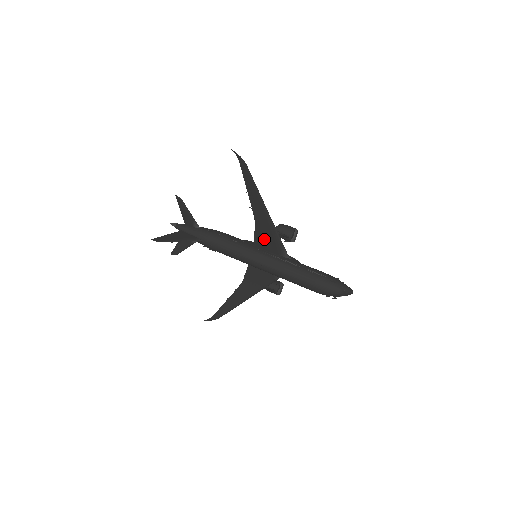
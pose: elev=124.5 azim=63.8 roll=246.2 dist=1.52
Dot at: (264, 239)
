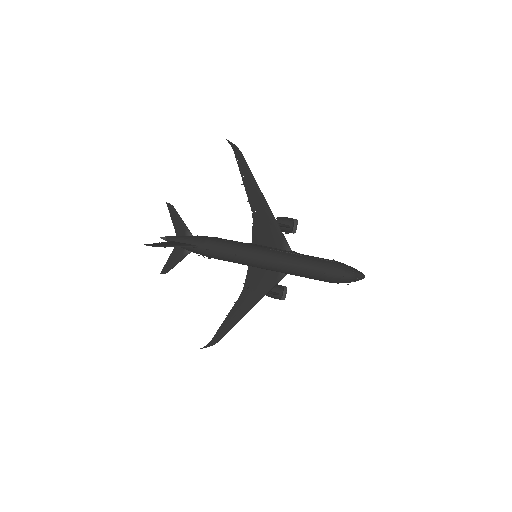
Dot at: (263, 235)
